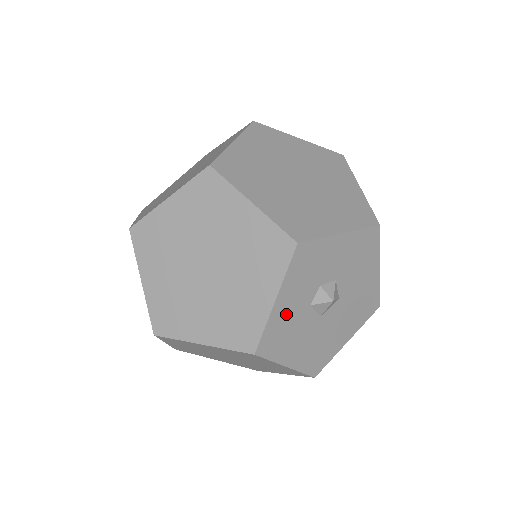
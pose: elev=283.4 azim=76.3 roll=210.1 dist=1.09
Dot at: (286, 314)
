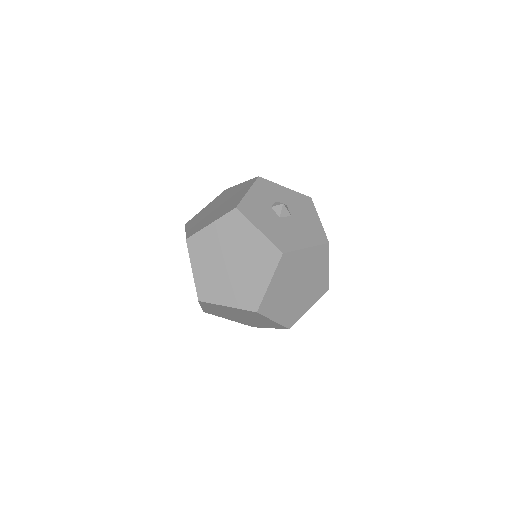
Dot at: (255, 201)
